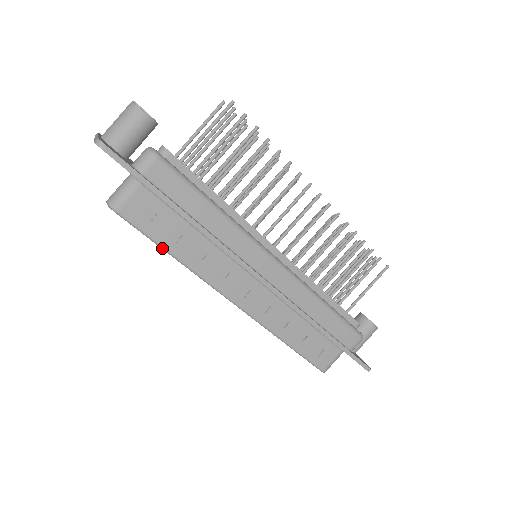
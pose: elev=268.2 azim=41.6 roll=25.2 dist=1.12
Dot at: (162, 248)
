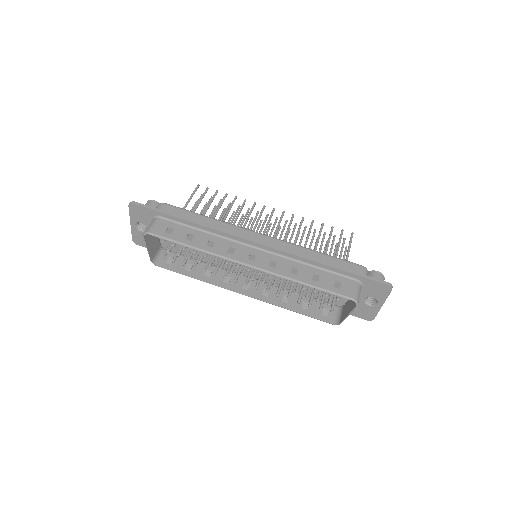
Dot at: (184, 245)
